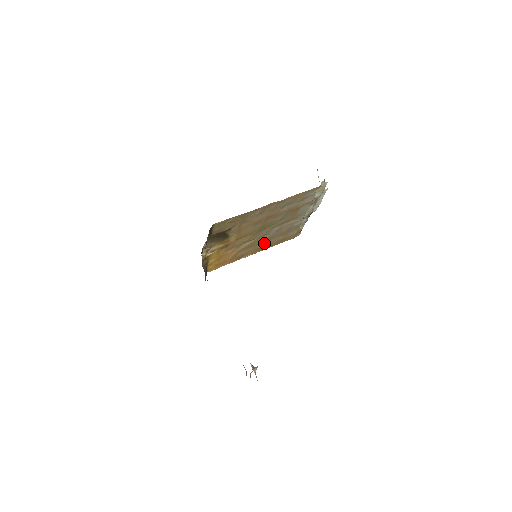
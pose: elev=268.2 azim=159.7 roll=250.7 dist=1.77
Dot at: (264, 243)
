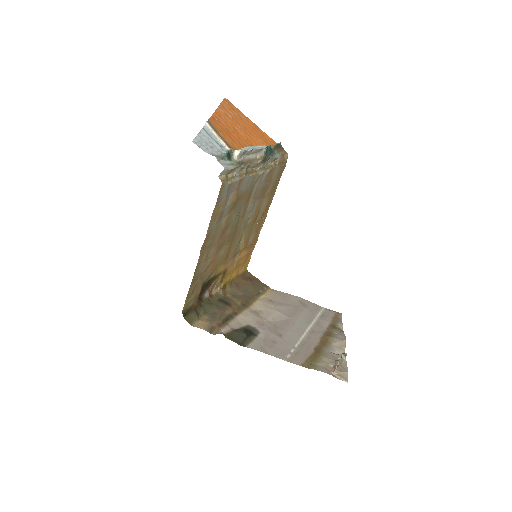
Dot at: (259, 212)
